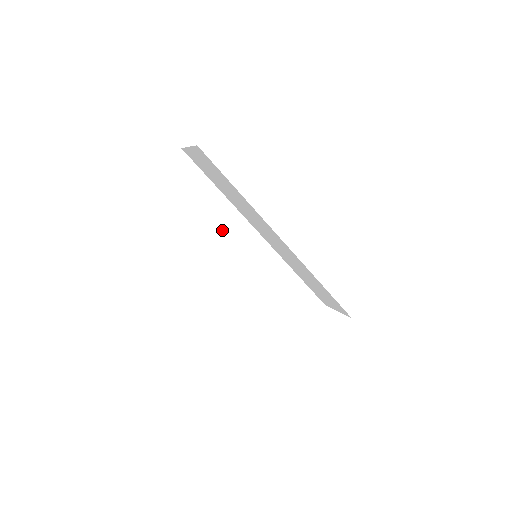
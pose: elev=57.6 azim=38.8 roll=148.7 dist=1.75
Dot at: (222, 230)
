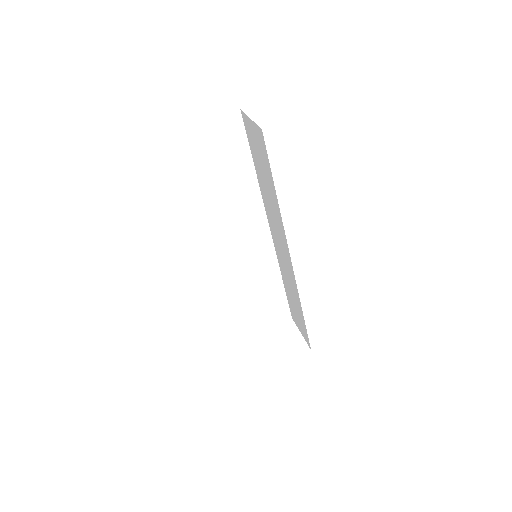
Dot at: (236, 211)
